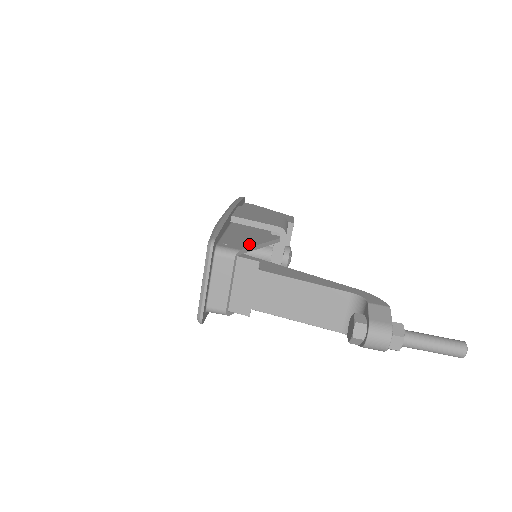
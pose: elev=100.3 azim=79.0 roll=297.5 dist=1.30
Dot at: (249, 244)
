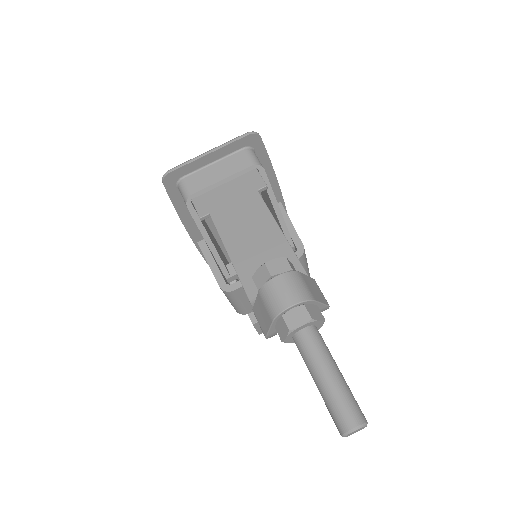
Dot at: (273, 192)
